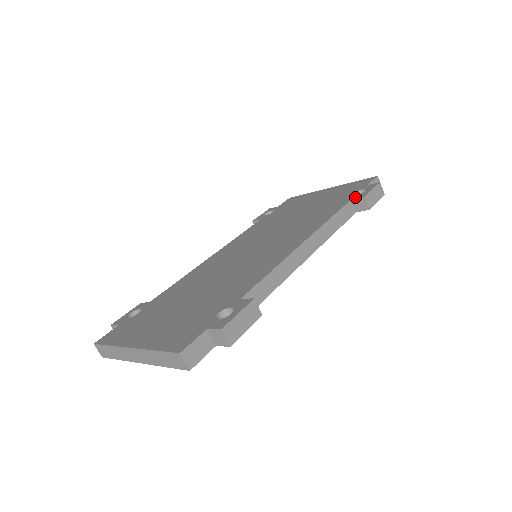
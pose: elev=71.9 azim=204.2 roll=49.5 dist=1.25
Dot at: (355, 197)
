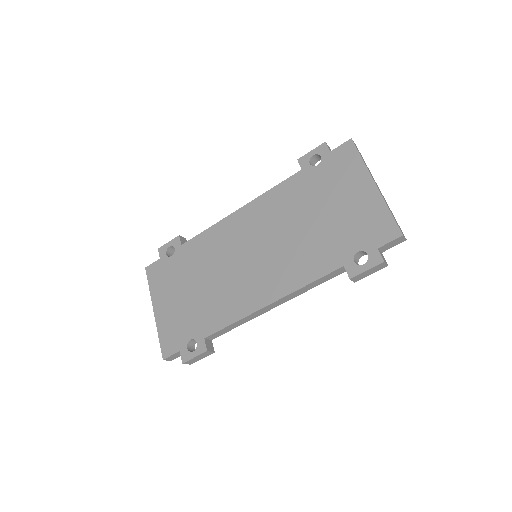
Dot at: (348, 267)
